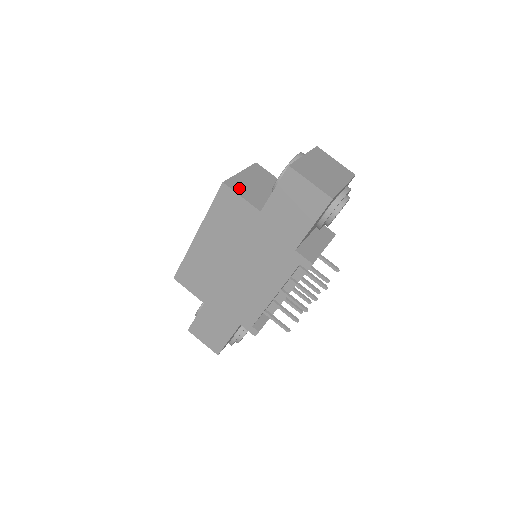
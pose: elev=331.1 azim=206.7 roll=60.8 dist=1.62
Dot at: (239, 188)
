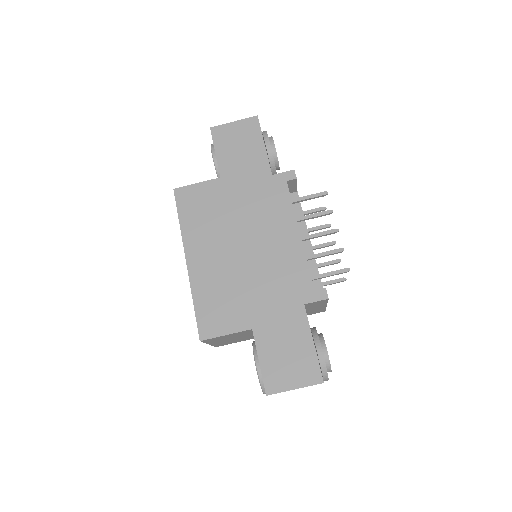
Dot at: occluded
